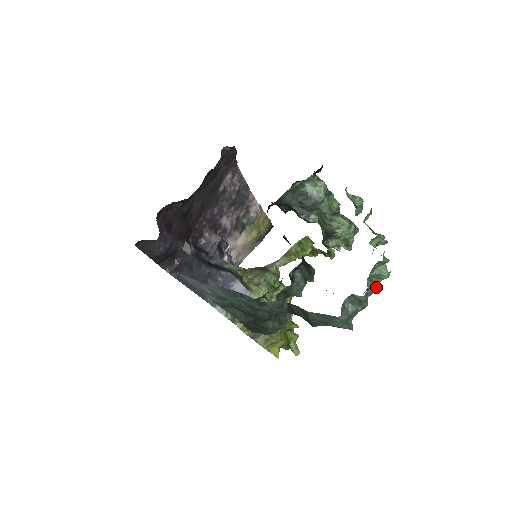
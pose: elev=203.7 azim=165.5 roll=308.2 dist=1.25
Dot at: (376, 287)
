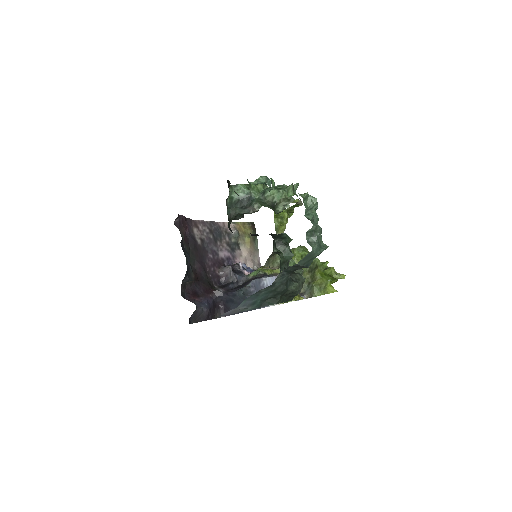
Dot at: (315, 214)
